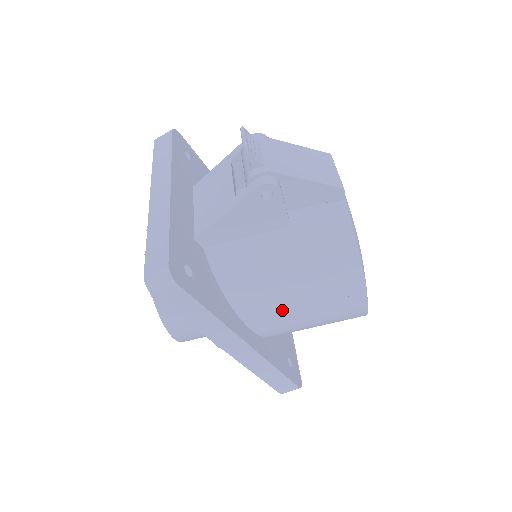
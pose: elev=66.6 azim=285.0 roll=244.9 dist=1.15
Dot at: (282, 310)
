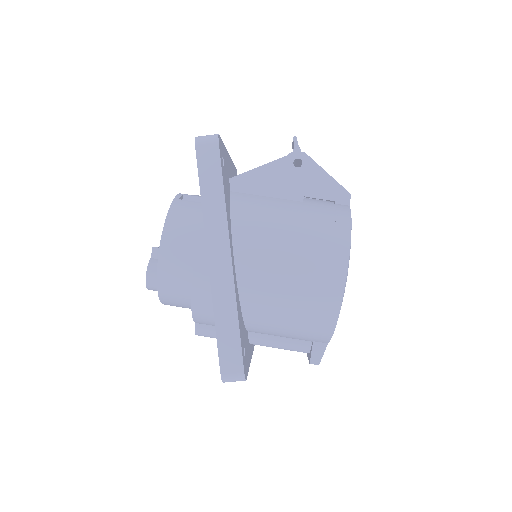
Dot at: (271, 251)
